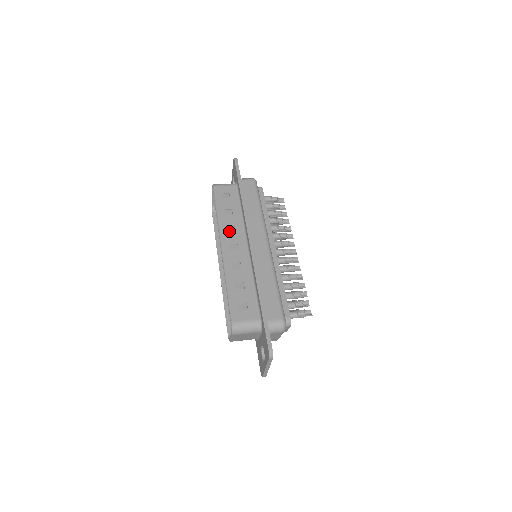
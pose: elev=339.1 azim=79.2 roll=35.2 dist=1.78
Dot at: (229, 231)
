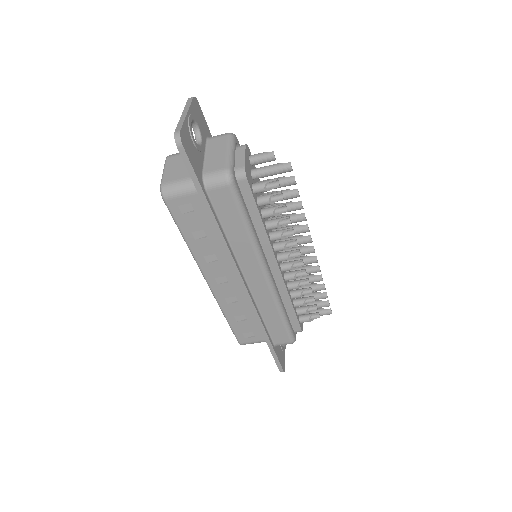
Dot at: occluded
